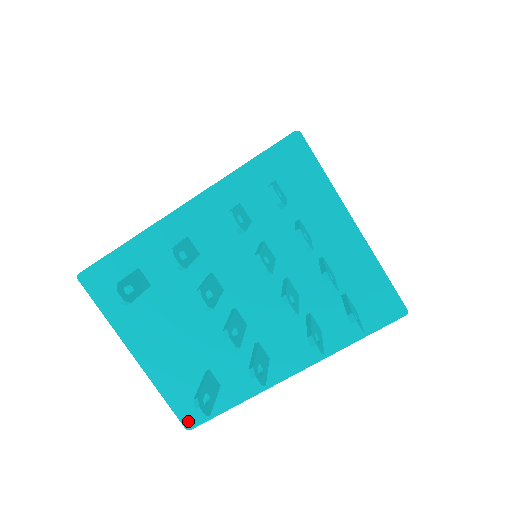
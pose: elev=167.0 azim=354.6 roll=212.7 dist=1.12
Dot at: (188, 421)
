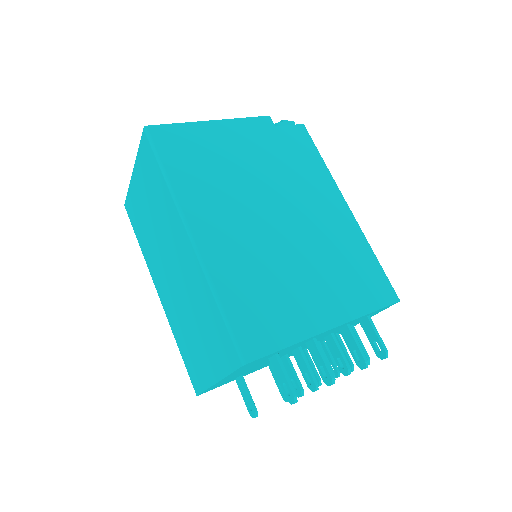
Dot at: occluded
